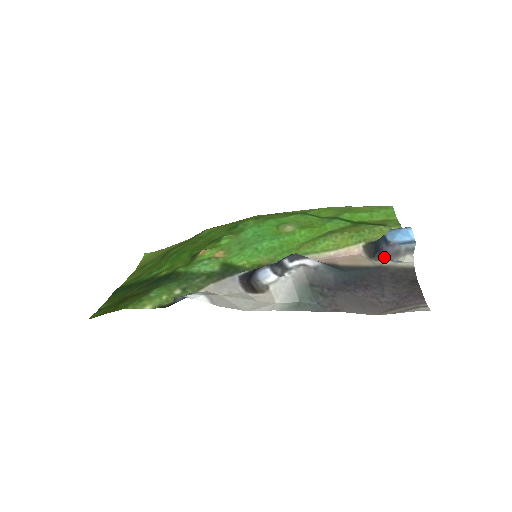
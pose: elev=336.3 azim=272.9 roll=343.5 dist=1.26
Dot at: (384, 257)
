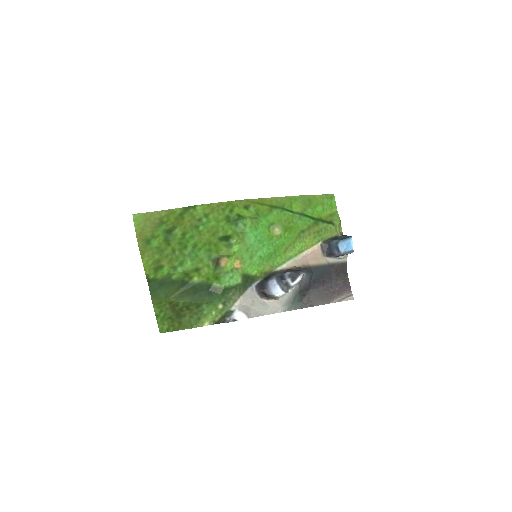
Dot at: (333, 256)
